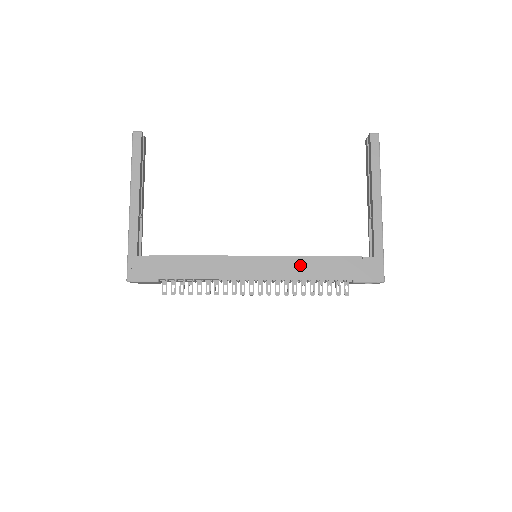
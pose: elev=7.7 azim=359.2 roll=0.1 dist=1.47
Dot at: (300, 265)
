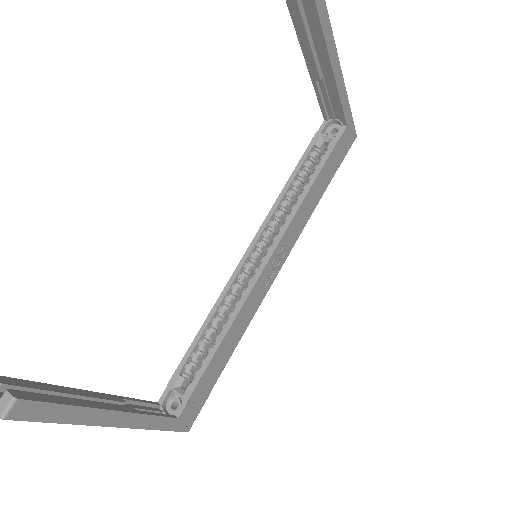
Dot at: (302, 215)
